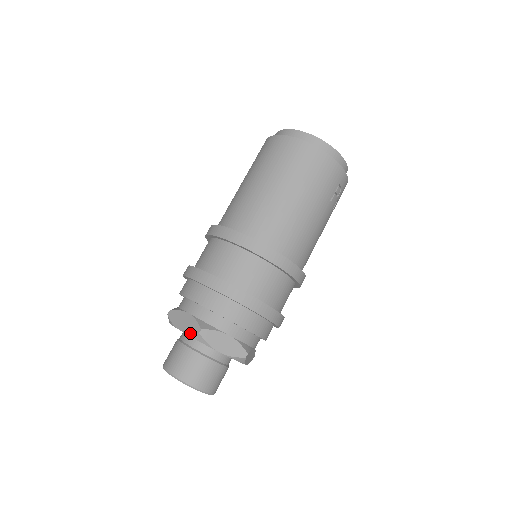
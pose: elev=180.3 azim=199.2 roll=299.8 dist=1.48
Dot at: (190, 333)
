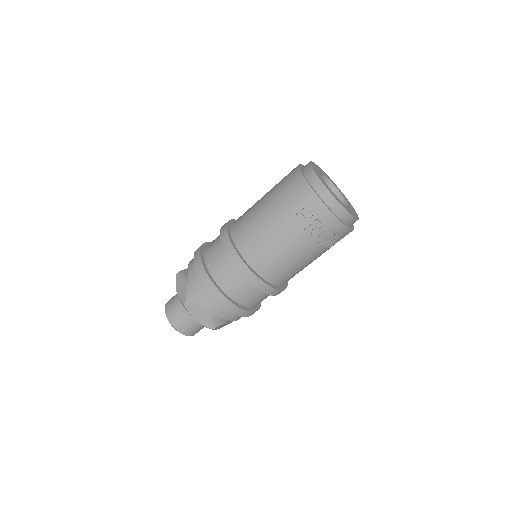
Dot at: occluded
